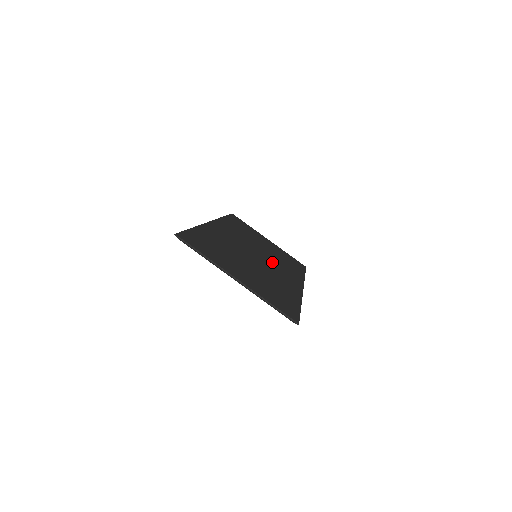
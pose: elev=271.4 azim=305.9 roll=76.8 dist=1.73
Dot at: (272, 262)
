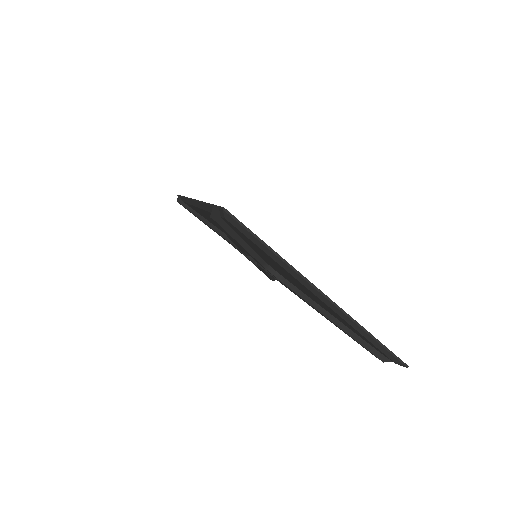
Dot at: occluded
